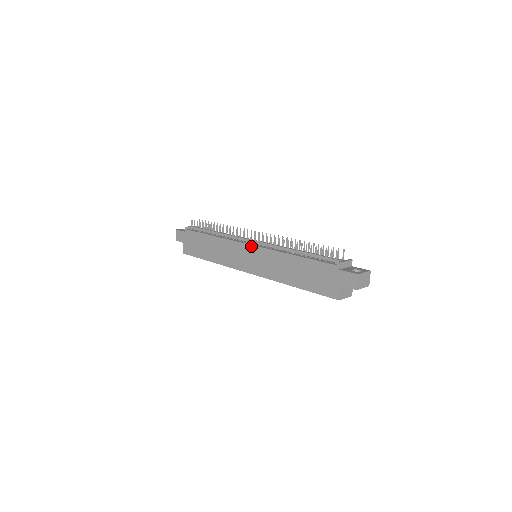
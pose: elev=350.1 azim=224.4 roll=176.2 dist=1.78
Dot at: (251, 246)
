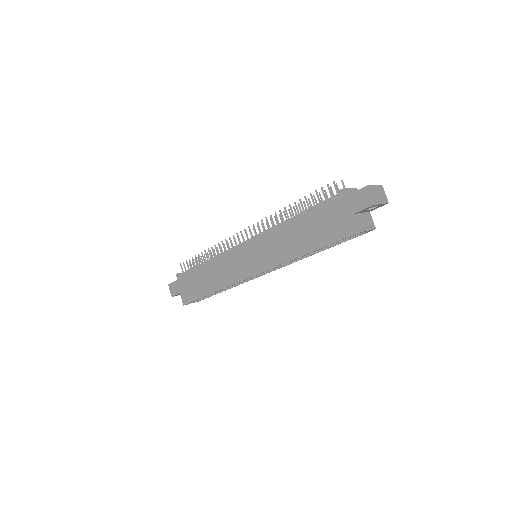
Dot at: (245, 243)
